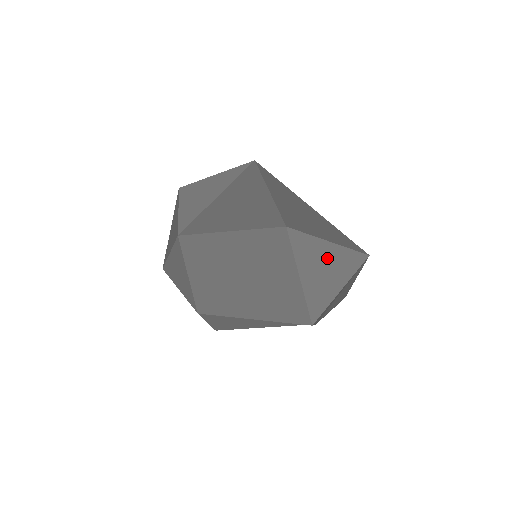
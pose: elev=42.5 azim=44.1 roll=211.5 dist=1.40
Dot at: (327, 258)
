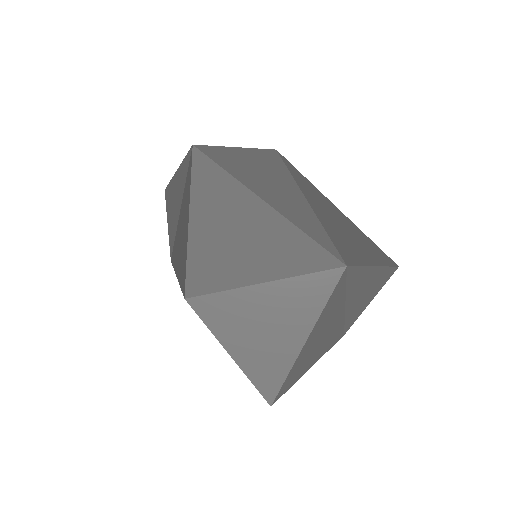
Dot at: (266, 309)
